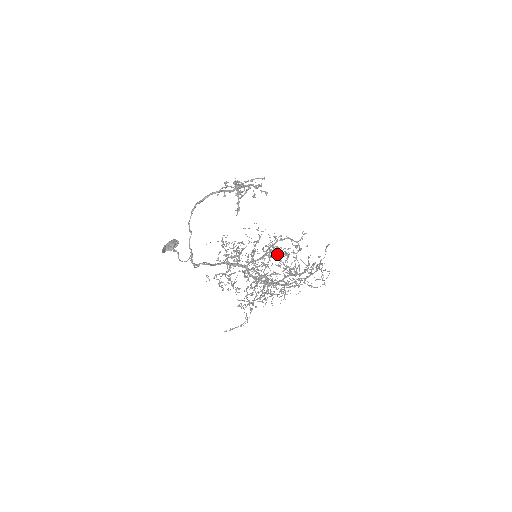
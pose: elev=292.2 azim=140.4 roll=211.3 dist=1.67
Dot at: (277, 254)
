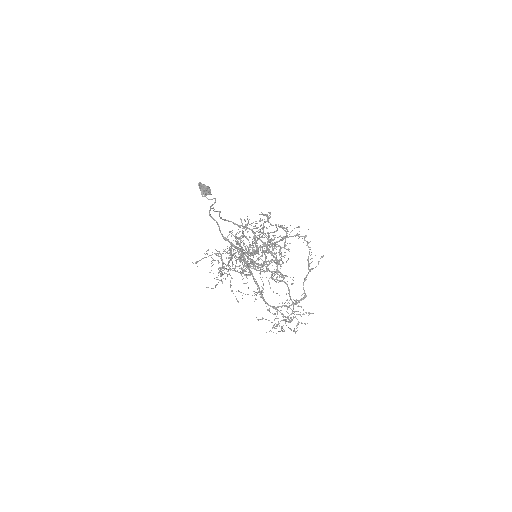
Dot at: (275, 254)
